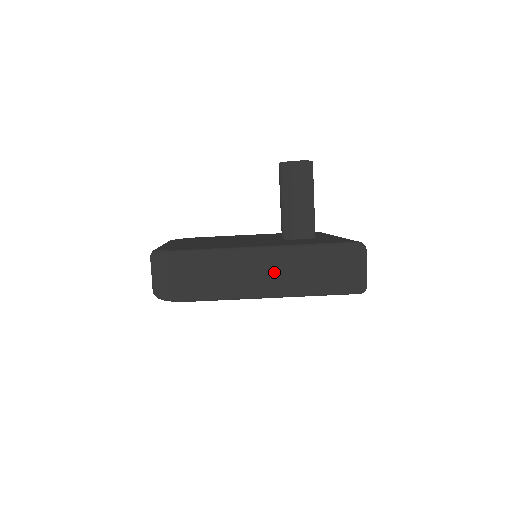
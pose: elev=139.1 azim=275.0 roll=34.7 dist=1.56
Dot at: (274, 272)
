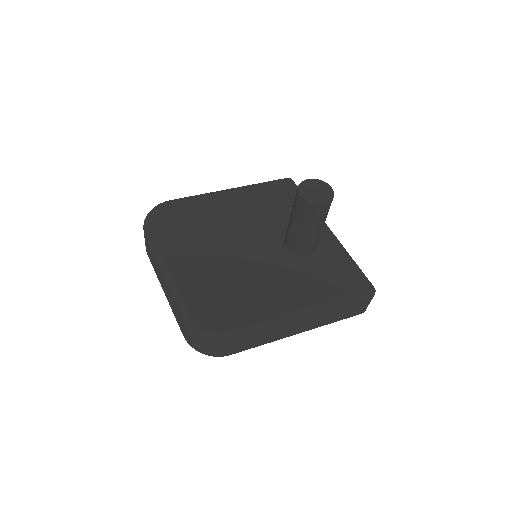
Dot at: (305, 324)
